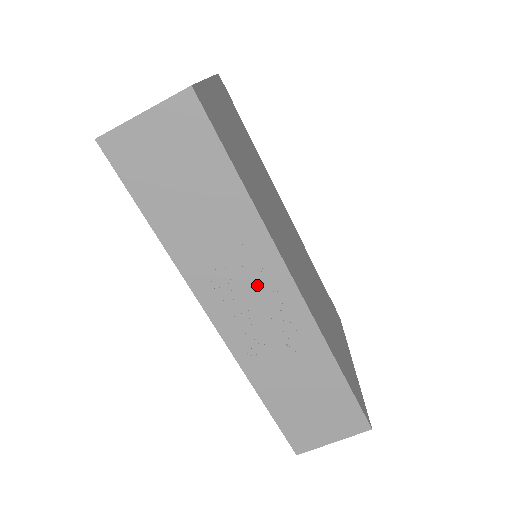
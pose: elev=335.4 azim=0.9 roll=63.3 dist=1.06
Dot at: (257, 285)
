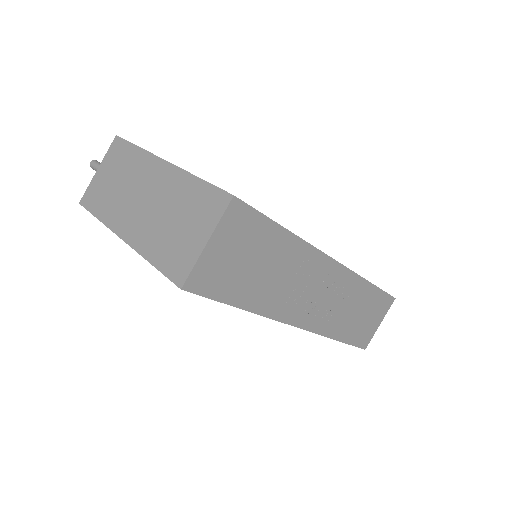
Dot at: (316, 282)
